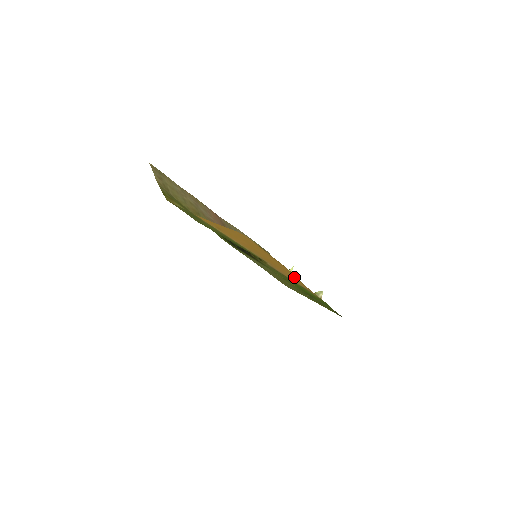
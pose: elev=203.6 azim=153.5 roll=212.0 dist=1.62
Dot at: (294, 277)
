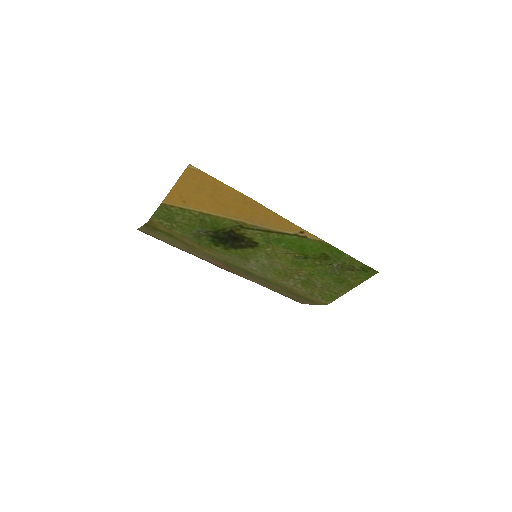
Dot at: (270, 214)
